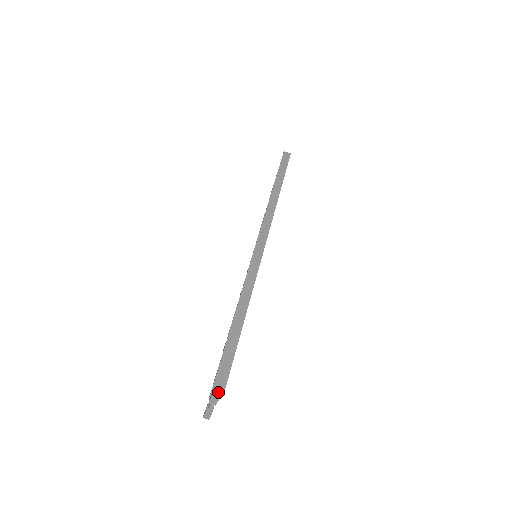
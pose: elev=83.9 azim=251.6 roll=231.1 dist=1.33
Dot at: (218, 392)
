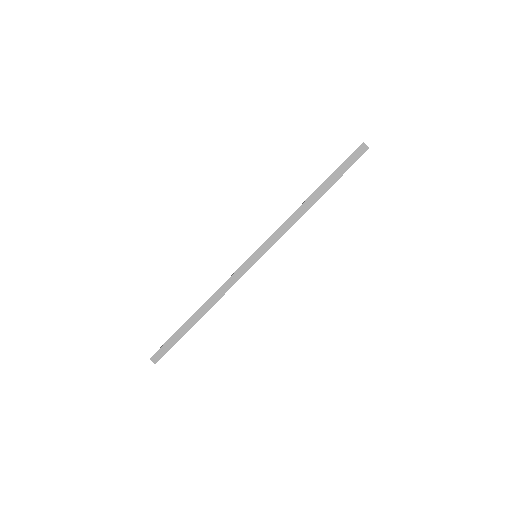
Dot at: (153, 361)
